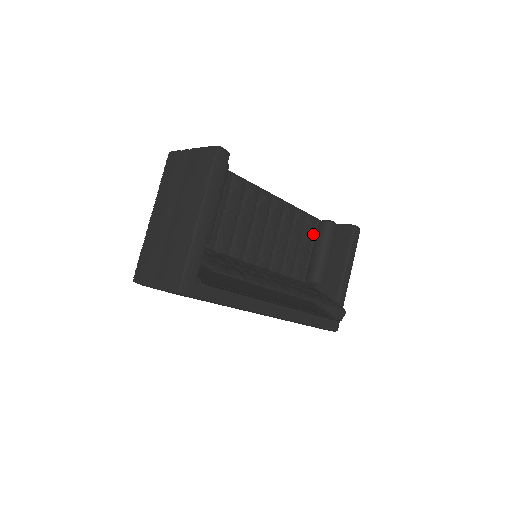
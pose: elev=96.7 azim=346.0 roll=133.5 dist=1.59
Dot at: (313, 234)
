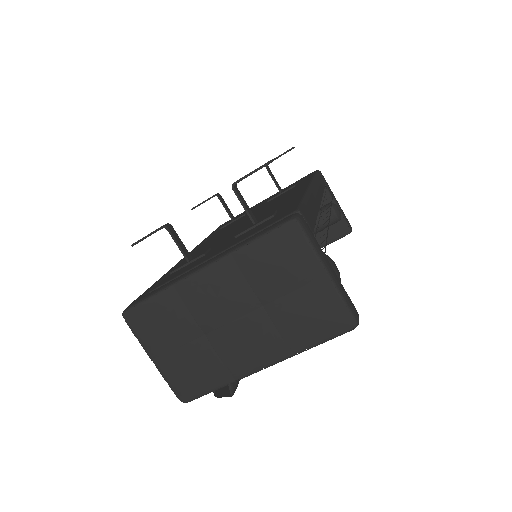
Dot at: occluded
